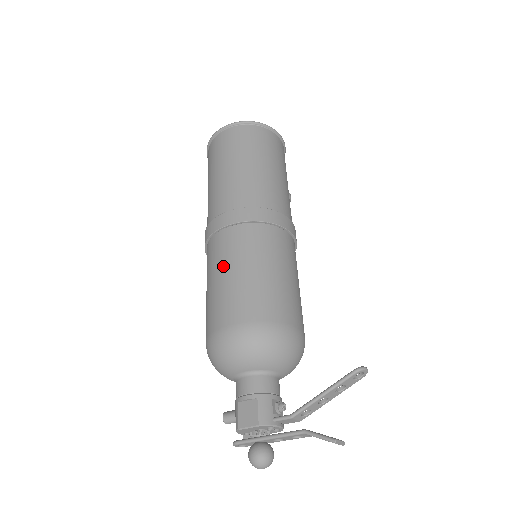
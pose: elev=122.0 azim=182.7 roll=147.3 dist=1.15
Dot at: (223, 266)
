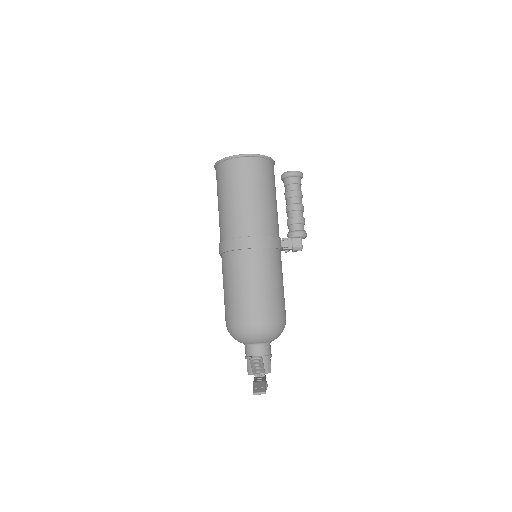
Dot at: occluded
